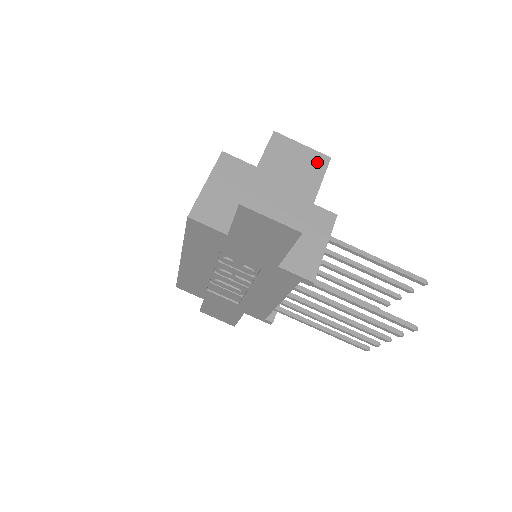
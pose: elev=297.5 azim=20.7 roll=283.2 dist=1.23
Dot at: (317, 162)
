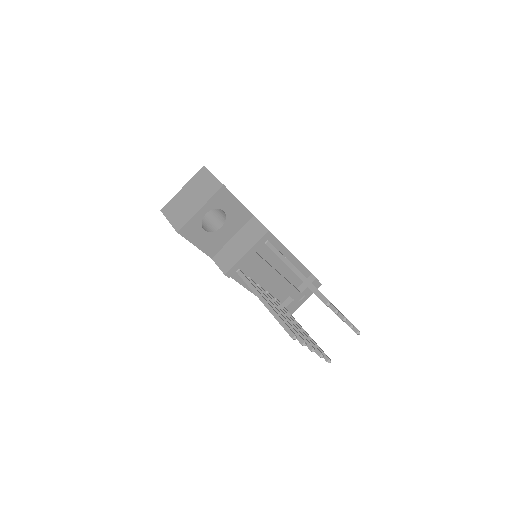
Dot at: (214, 187)
